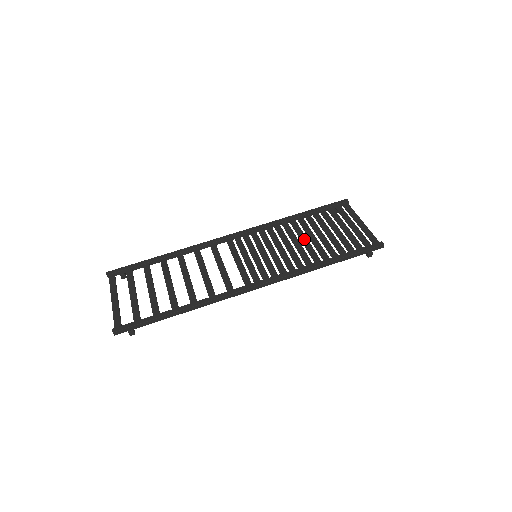
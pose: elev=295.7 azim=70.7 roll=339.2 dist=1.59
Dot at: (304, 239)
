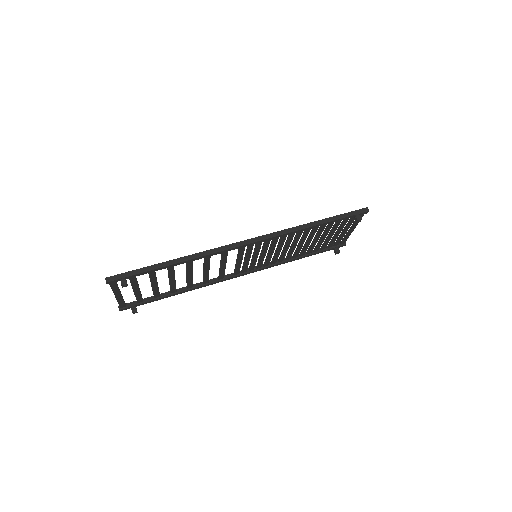
Dot at: (301, 243)
